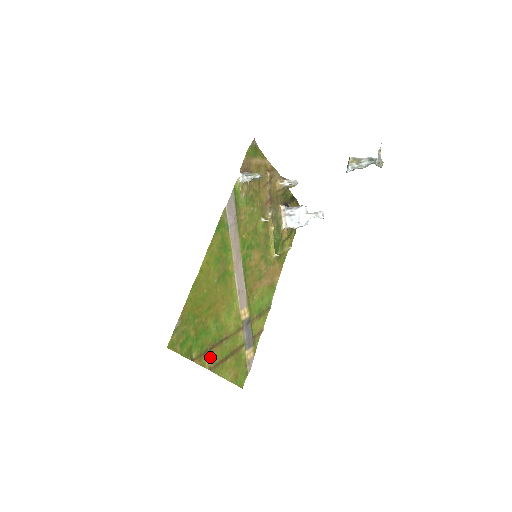
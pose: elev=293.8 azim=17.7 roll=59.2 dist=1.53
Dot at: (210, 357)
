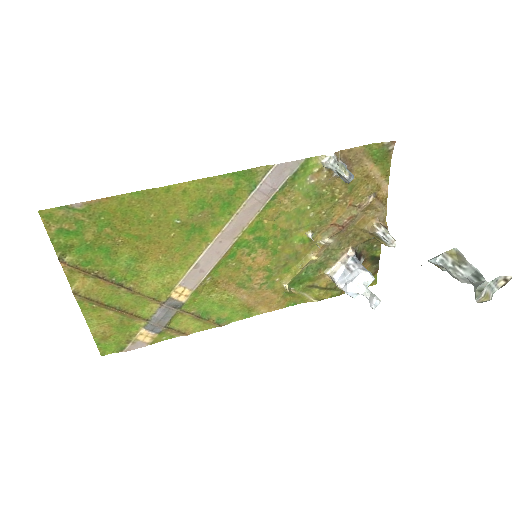
Dot at: (89, 283)
